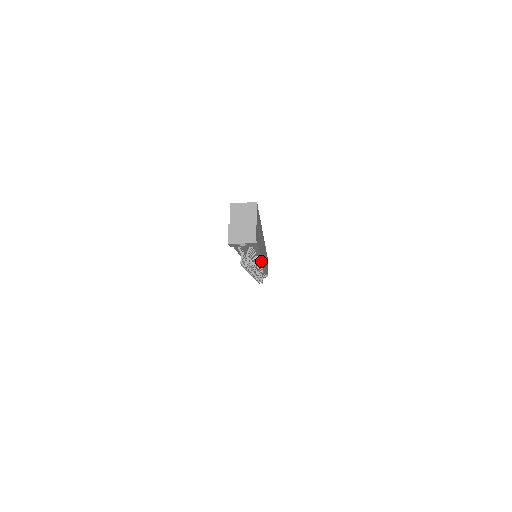
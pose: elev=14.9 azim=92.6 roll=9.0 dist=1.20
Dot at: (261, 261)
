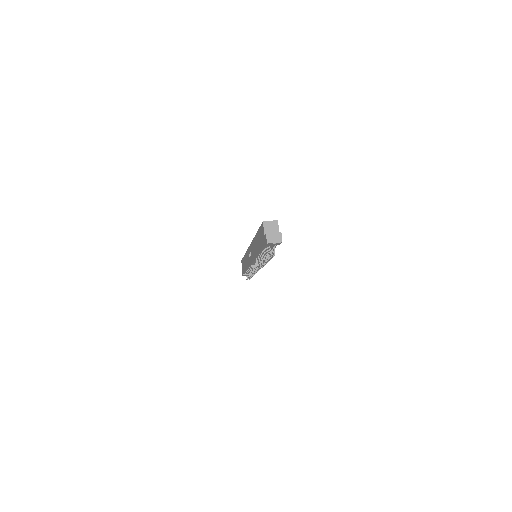
Dot at: occluded
